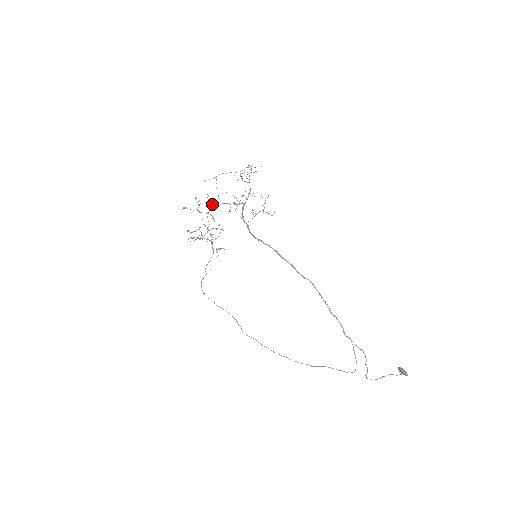
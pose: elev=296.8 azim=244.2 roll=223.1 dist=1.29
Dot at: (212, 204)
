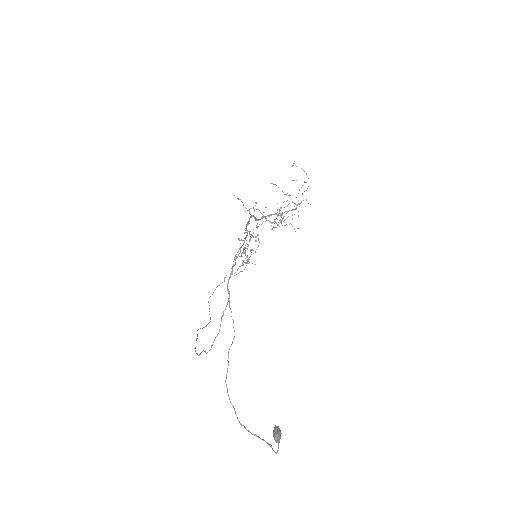
Dot at: occluded
